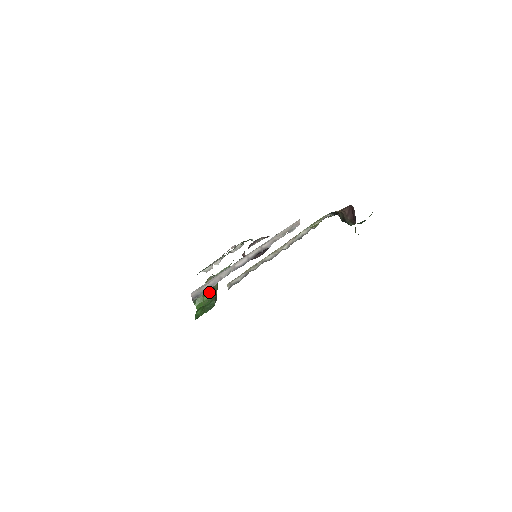
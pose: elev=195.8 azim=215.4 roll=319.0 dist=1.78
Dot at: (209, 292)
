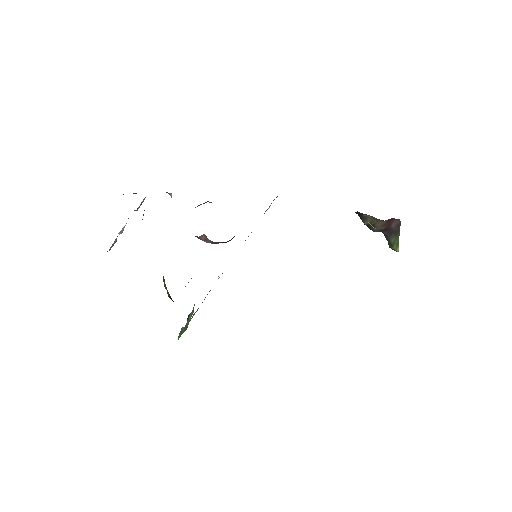
Dot at: (192, 313)
